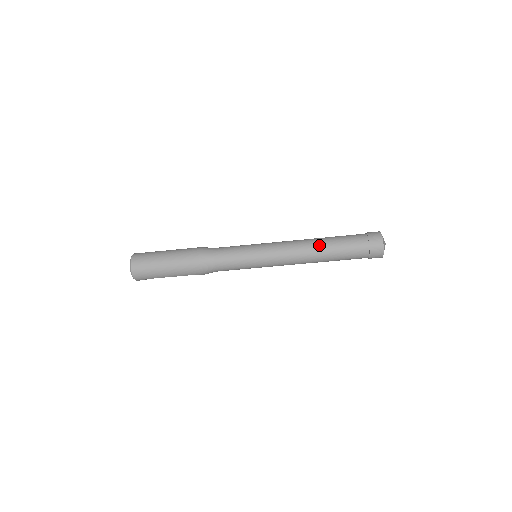
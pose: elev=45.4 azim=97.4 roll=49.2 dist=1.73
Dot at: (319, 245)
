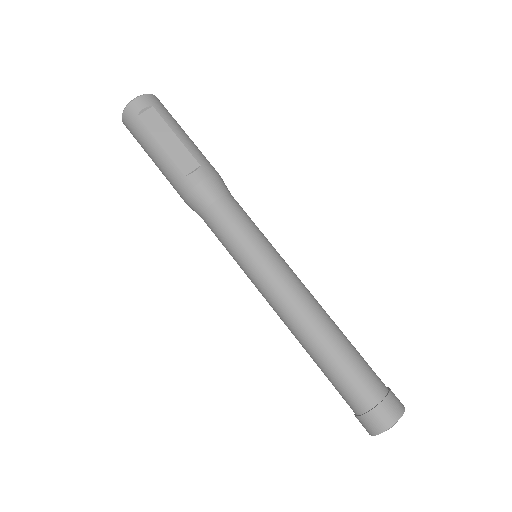
Dot at: occluded
